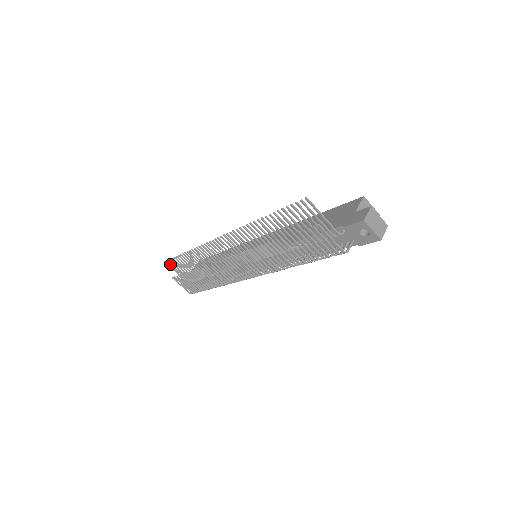
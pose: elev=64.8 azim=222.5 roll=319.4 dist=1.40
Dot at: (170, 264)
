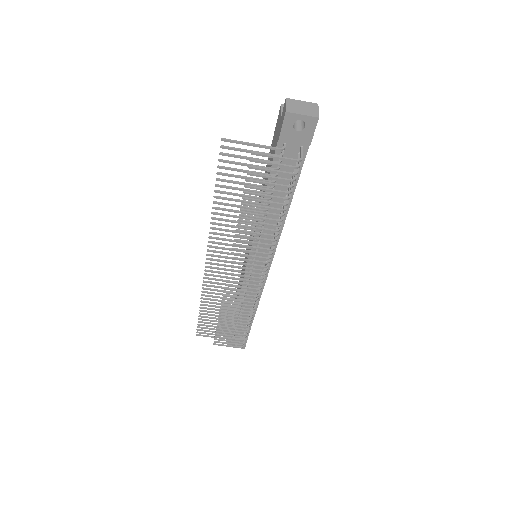
Dot at: (202, 333)
